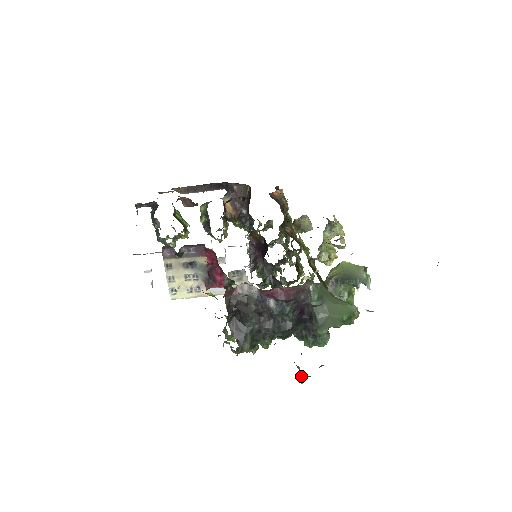
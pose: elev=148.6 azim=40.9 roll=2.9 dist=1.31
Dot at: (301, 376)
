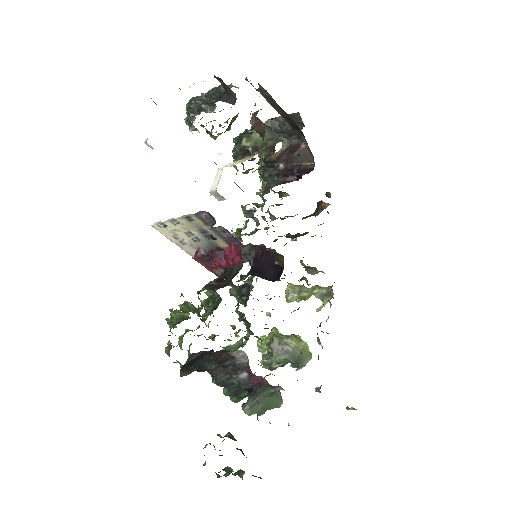
Dot at: occluded
